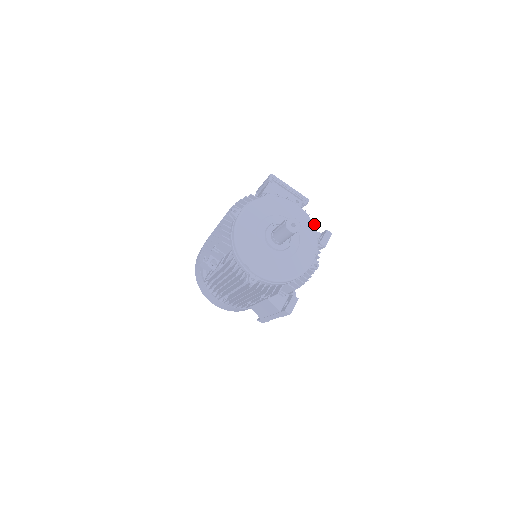
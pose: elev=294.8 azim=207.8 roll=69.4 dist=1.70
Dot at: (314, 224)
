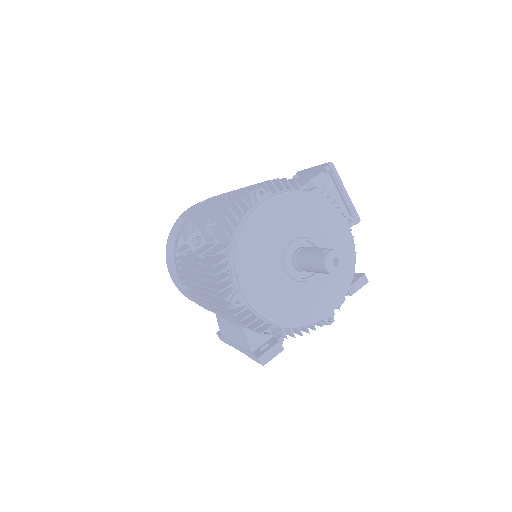
Dot at: occluded
